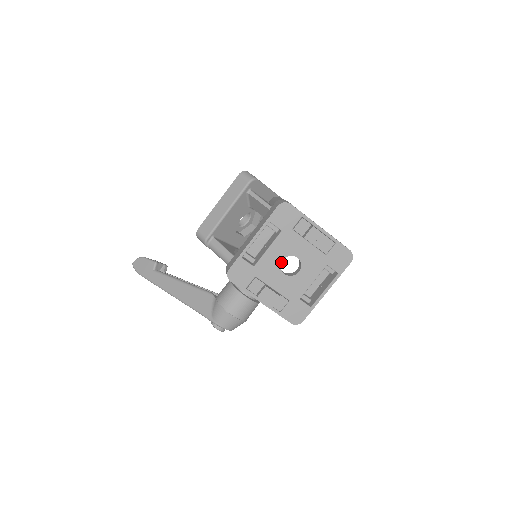
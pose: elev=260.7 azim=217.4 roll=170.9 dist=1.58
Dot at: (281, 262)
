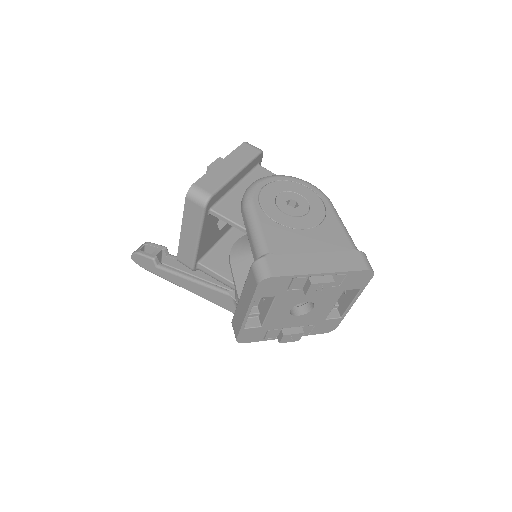
Dot at: (289, 312)
